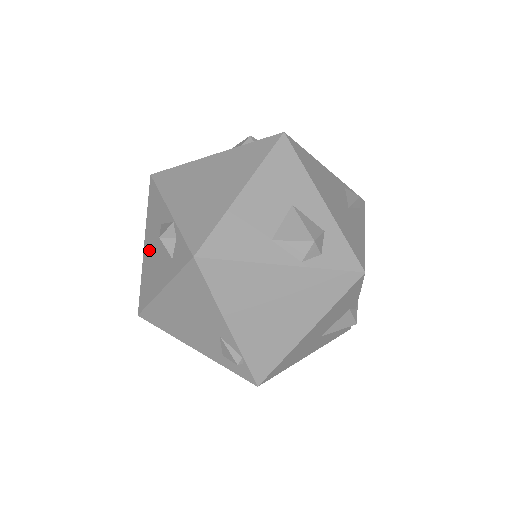
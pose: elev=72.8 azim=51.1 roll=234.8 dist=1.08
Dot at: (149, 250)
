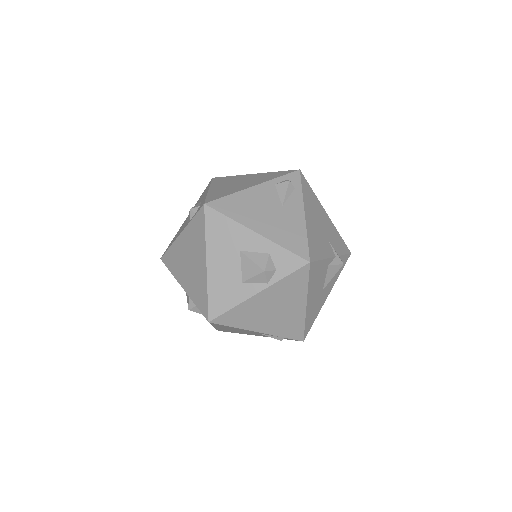
Dot at: occluded
